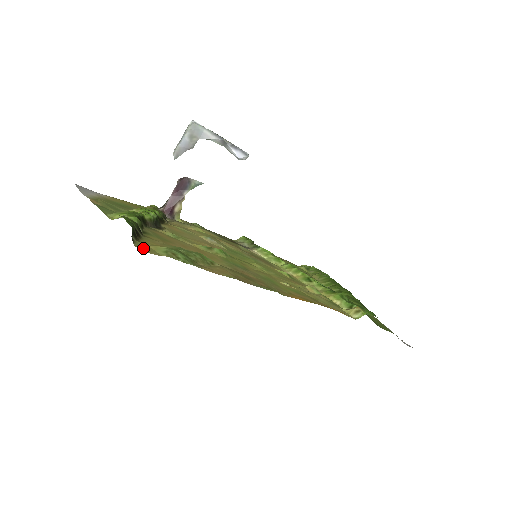
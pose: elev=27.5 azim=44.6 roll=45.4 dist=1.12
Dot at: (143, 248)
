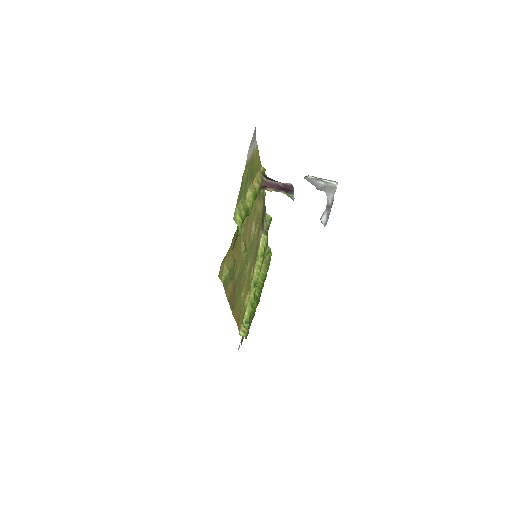
Dot at: (221, 269)
